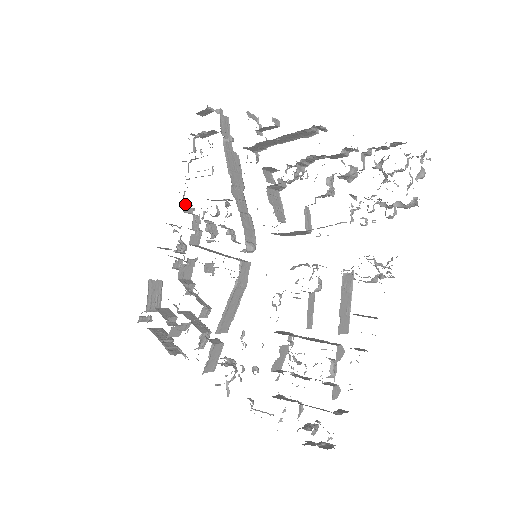
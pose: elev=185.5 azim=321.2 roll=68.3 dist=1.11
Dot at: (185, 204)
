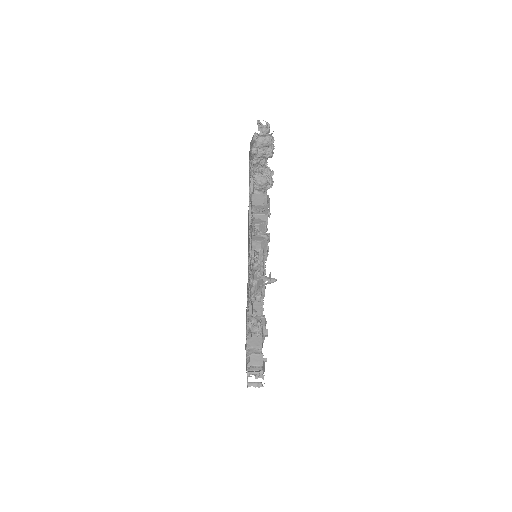
Dot at: occluded
